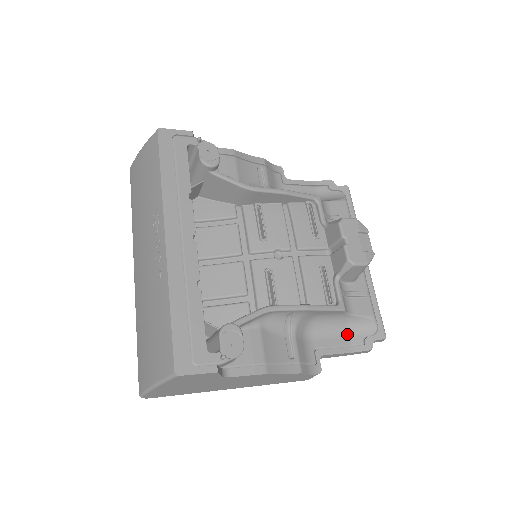
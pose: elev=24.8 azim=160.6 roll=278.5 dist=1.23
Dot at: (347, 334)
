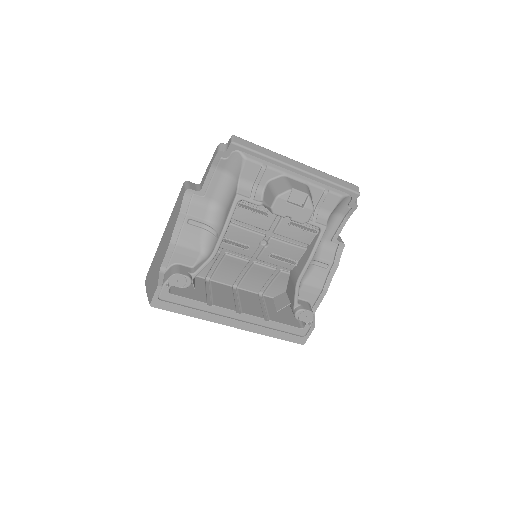
Dot at: (337, 214)
